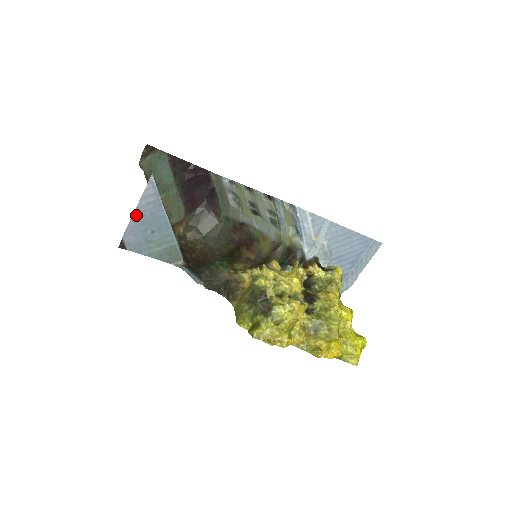
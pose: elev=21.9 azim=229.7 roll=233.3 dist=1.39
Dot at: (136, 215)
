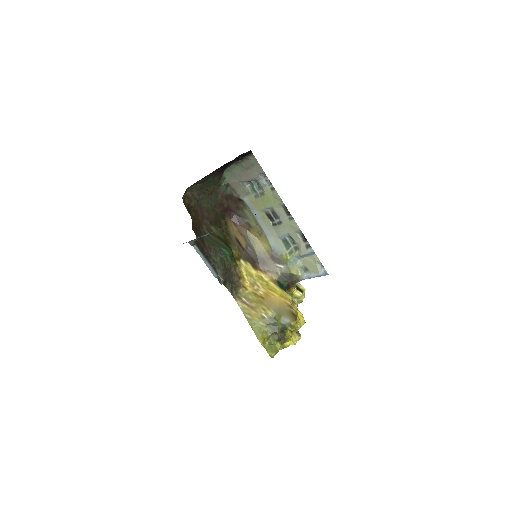
Dot at: occluded
